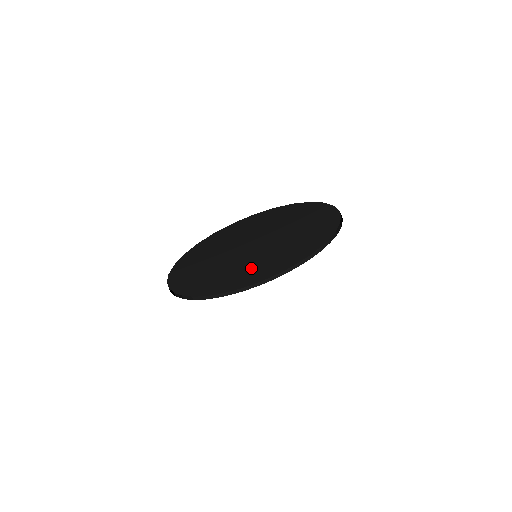
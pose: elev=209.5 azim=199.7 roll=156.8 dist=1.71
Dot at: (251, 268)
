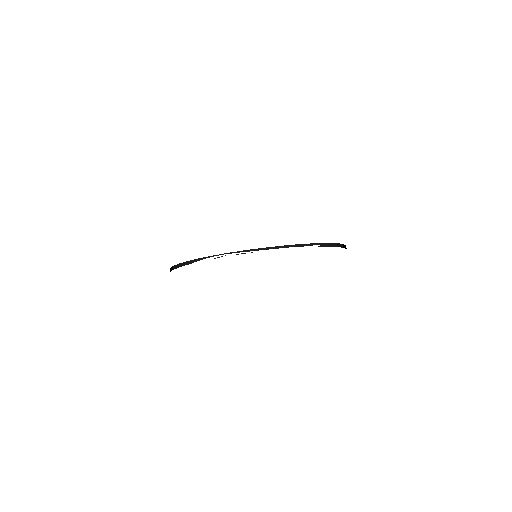
Dot at: occluded
